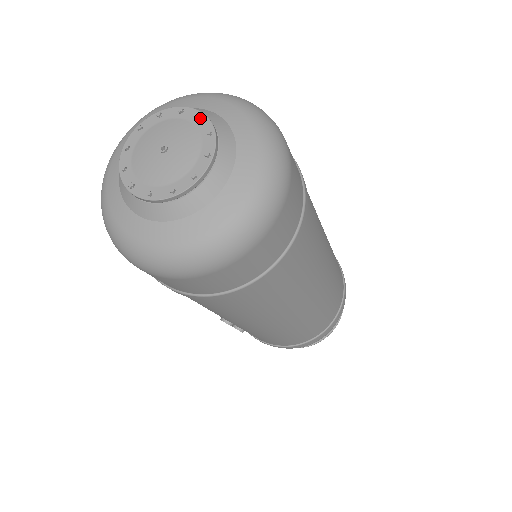
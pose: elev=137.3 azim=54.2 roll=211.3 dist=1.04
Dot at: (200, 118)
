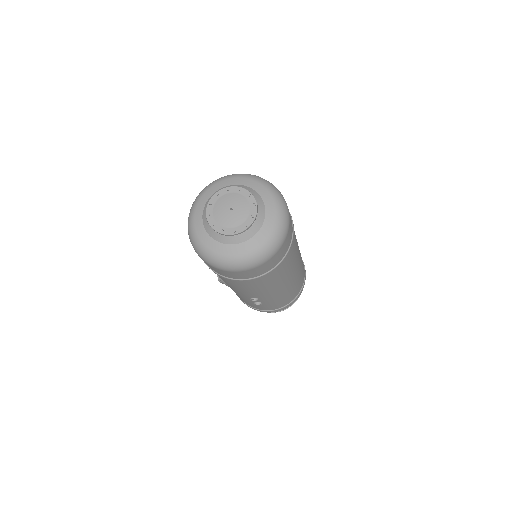
Dot at: (241, 190)
